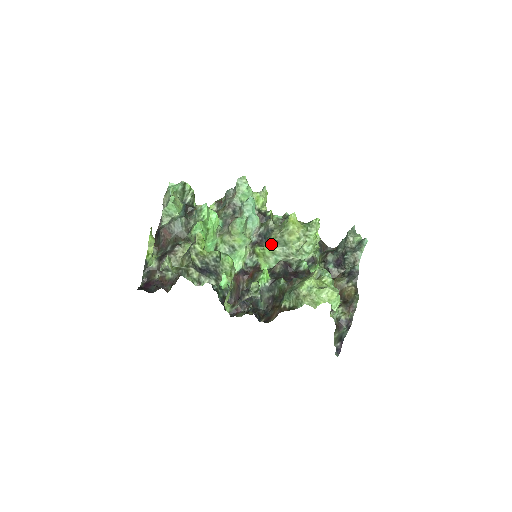
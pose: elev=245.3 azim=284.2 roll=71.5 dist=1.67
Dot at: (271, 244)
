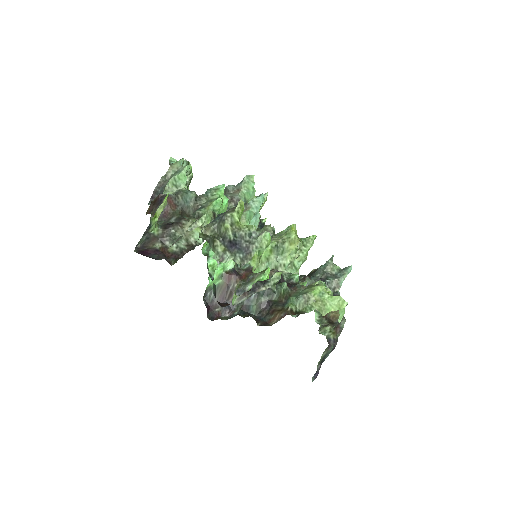
Dot at: (271, 248)
